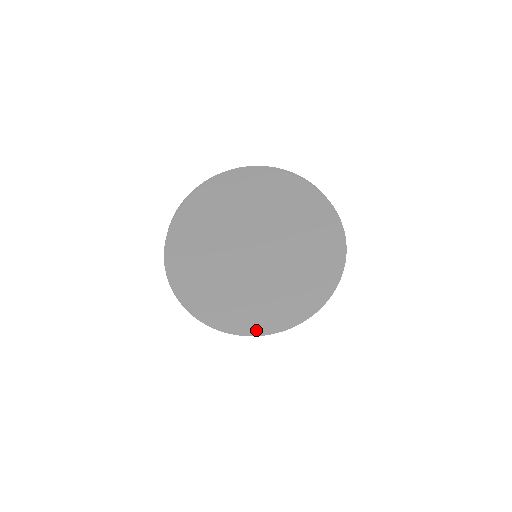
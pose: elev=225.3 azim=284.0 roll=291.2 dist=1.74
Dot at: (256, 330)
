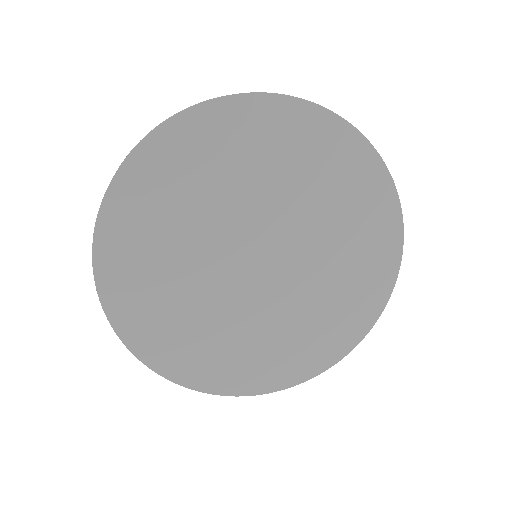
Dot at: (266, 383)
